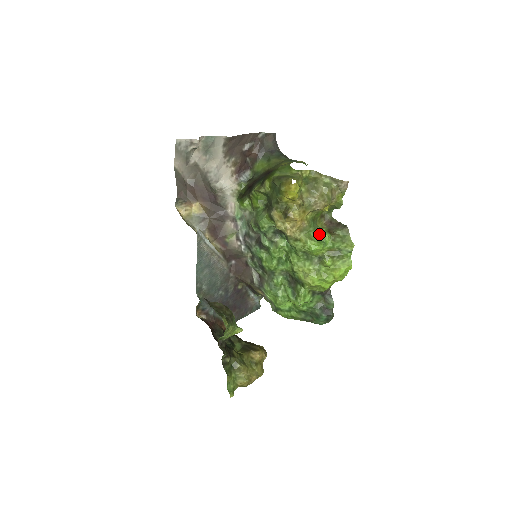
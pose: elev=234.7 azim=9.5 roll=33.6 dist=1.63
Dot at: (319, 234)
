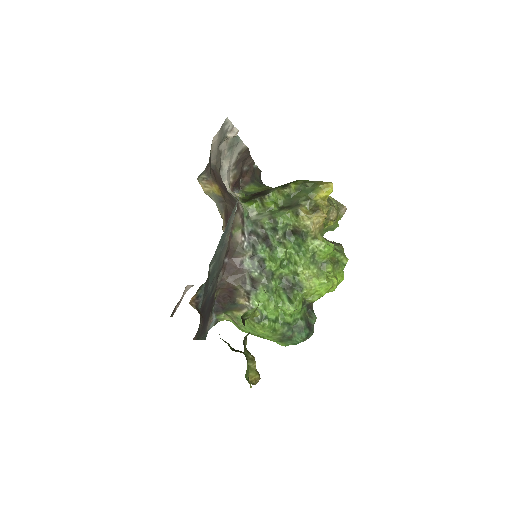
Dot at: (327, 241)
